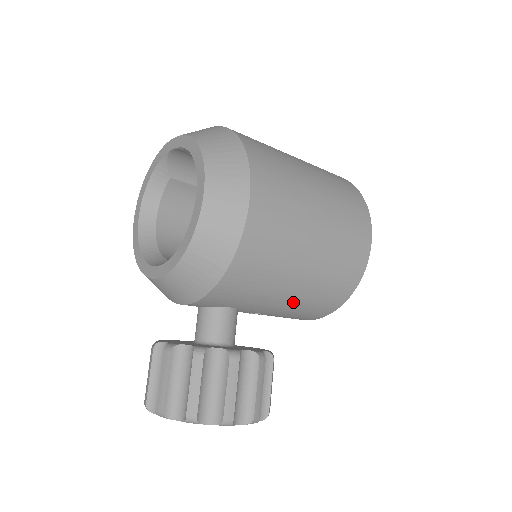
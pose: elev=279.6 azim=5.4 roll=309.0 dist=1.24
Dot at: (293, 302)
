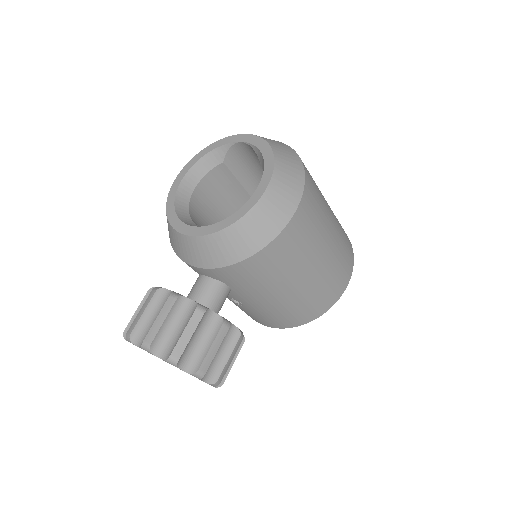
Dot at: (275, 304)
